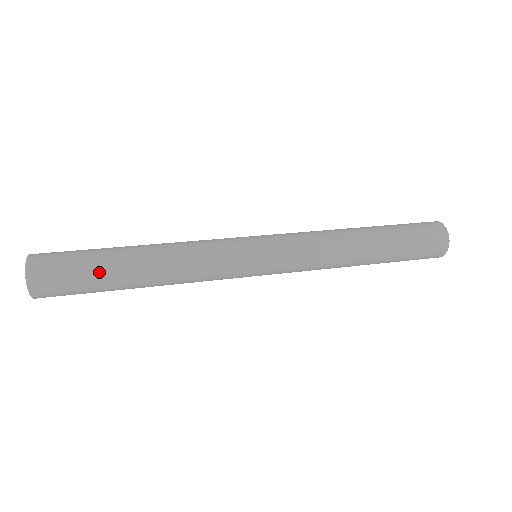
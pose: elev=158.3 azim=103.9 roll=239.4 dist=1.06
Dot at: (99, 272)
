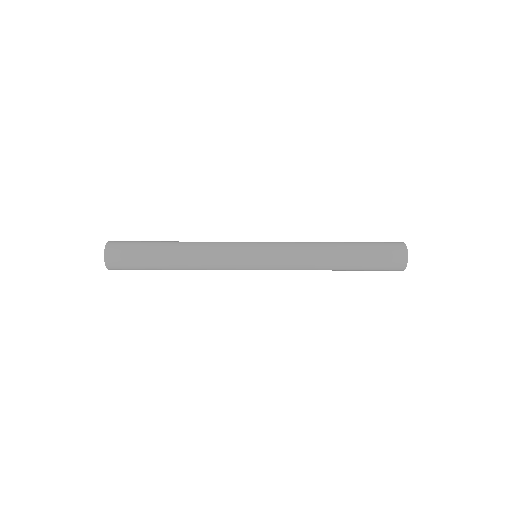
Dot at: (148, 261)
